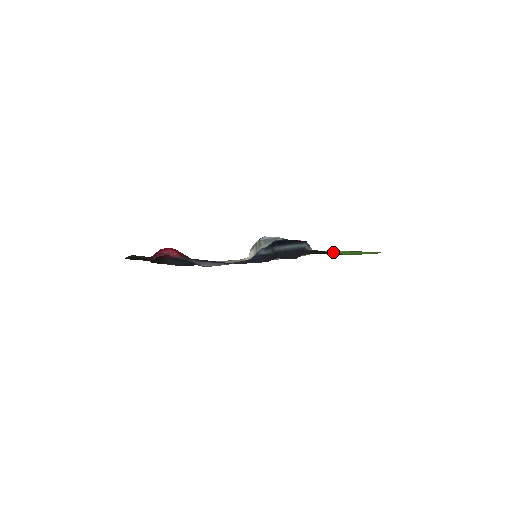
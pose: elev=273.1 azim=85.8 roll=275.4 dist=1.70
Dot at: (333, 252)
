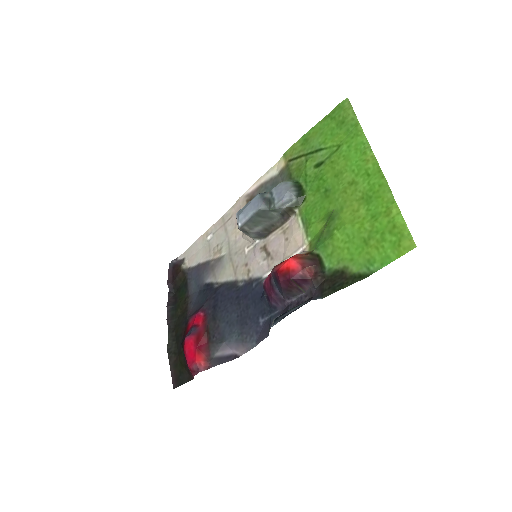
Dot at: (340, 241)
